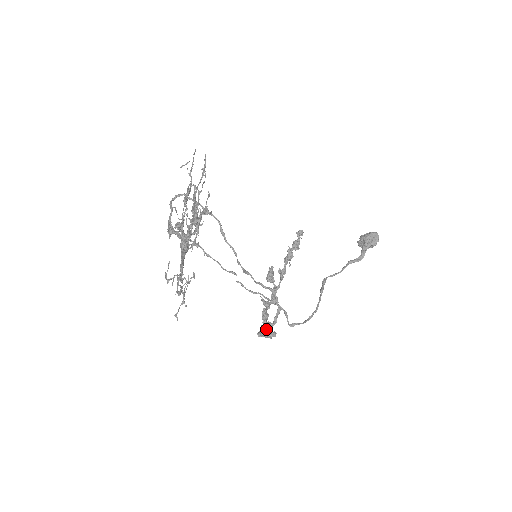
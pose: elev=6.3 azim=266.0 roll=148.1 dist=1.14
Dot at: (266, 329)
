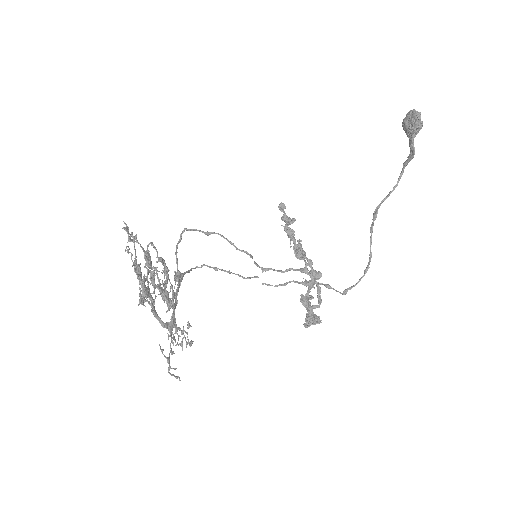
Dot at: (309, 317)
